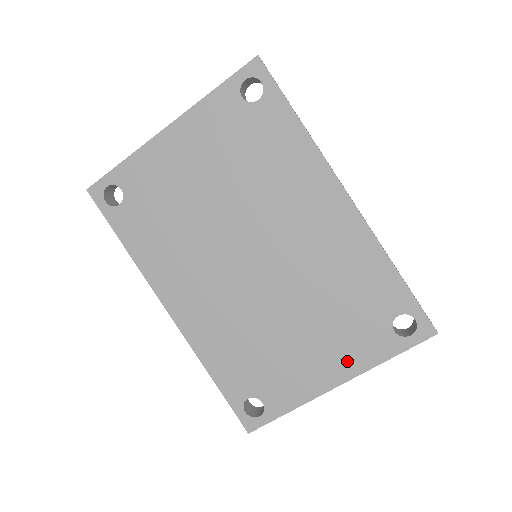
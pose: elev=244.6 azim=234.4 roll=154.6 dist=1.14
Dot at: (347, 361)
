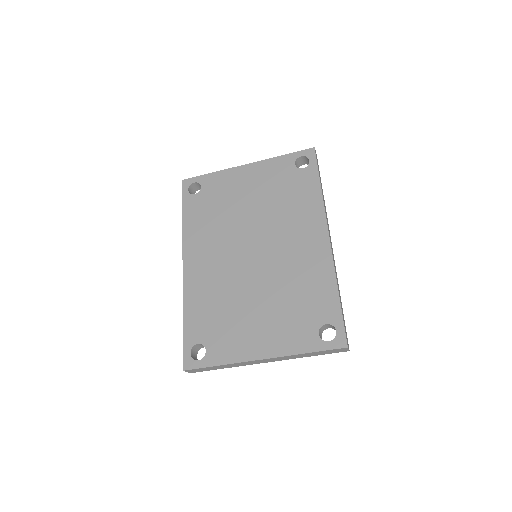
Dot at: (278, 343)
